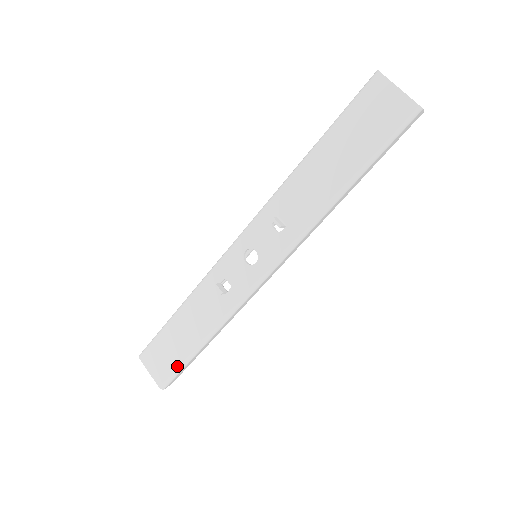
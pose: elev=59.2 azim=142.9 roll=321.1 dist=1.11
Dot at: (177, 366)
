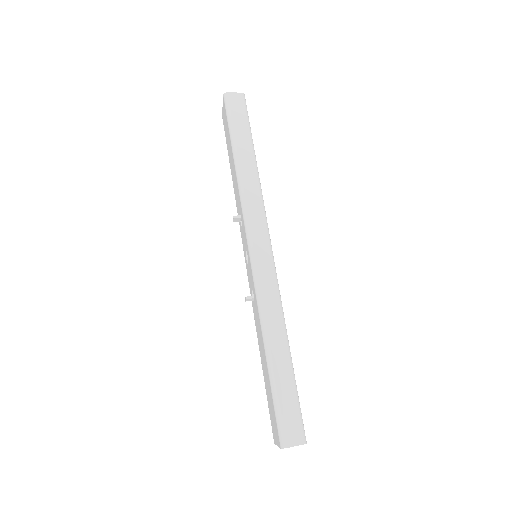
Dot at: (273, 404)
